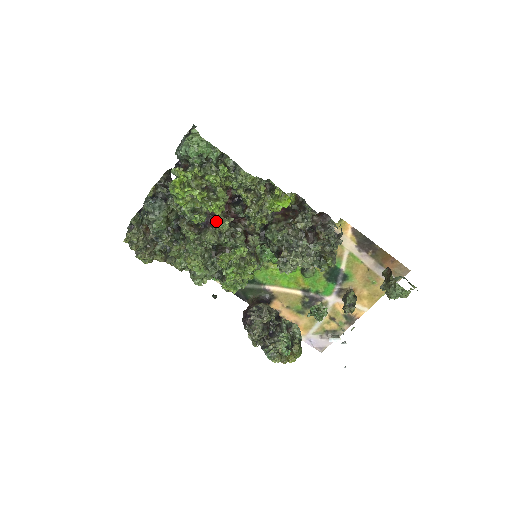
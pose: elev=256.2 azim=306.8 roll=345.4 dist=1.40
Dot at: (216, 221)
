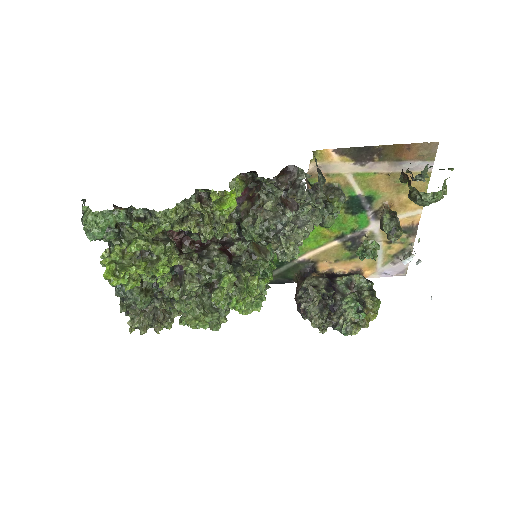
Dot at: occluded
